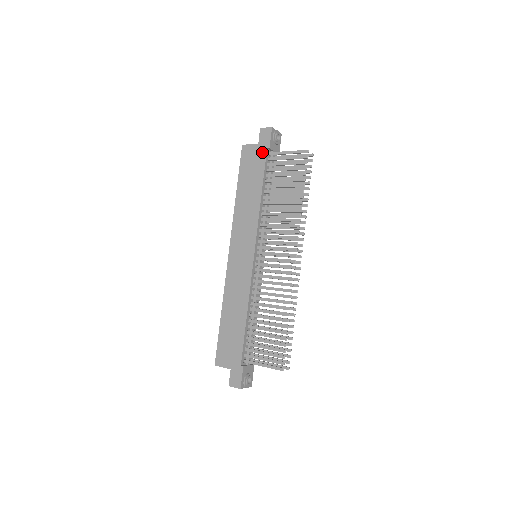
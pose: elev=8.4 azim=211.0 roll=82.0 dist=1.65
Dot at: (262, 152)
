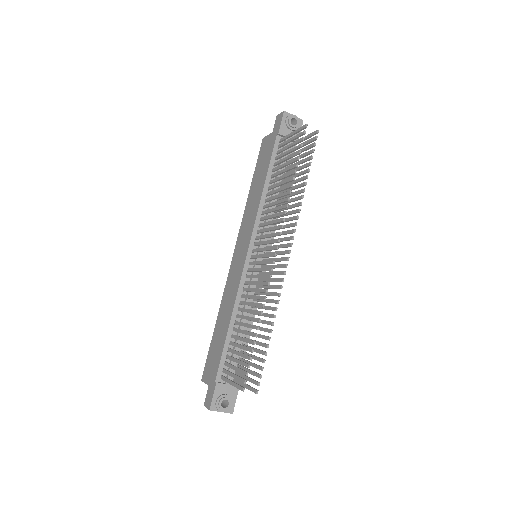
Dot at: (273, 140)
